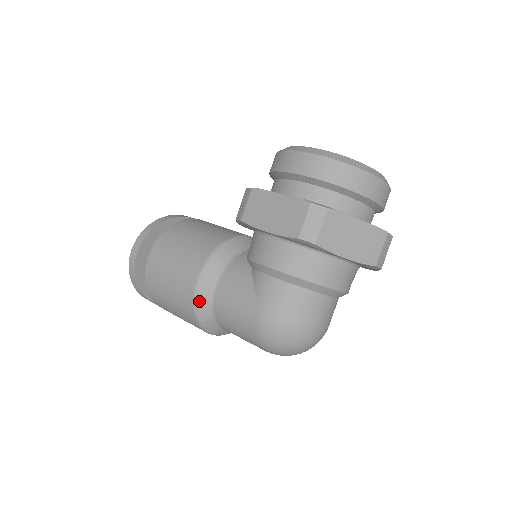
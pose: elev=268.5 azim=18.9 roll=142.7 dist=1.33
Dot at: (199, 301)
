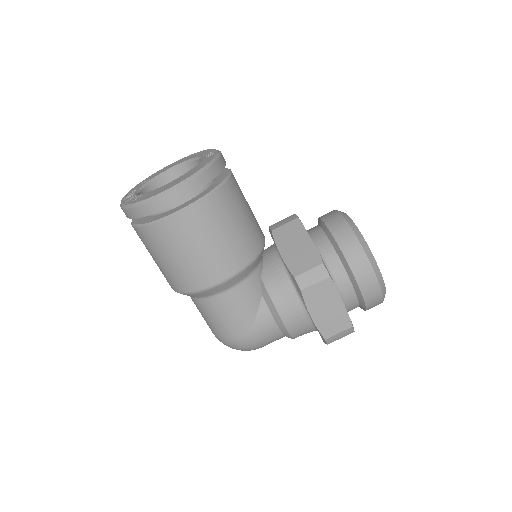
Dot at: (204, 293)
